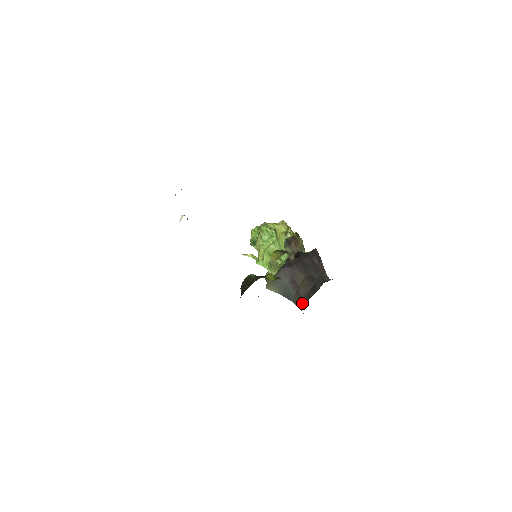
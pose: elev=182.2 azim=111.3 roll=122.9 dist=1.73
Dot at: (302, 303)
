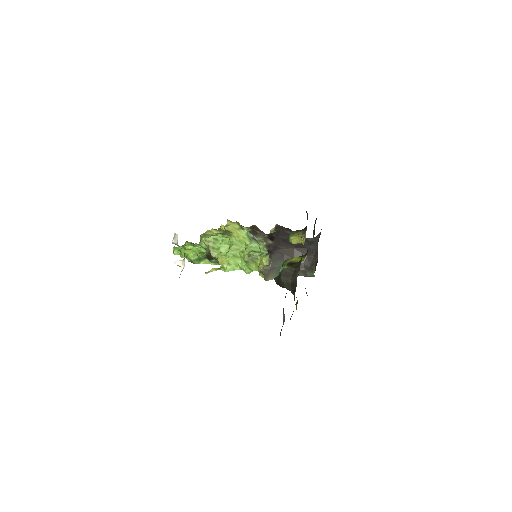
Dot at: (308, 269)
